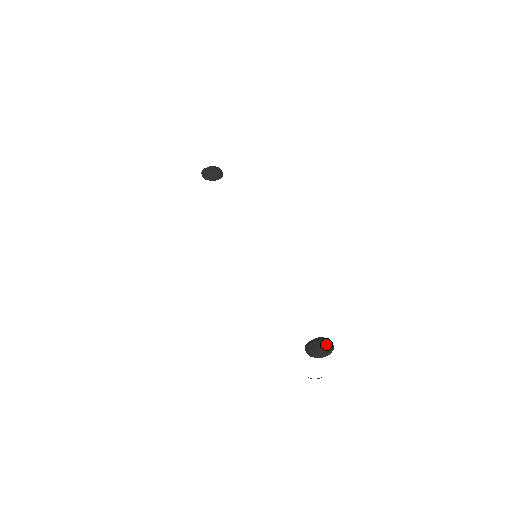
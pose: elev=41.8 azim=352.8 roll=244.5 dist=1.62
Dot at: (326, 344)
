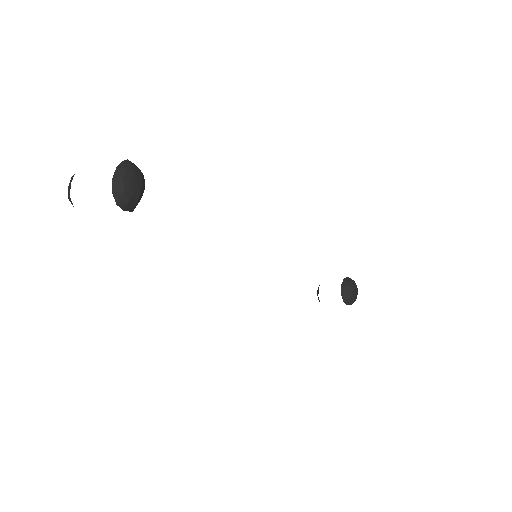
Dot at: (356, 287)
